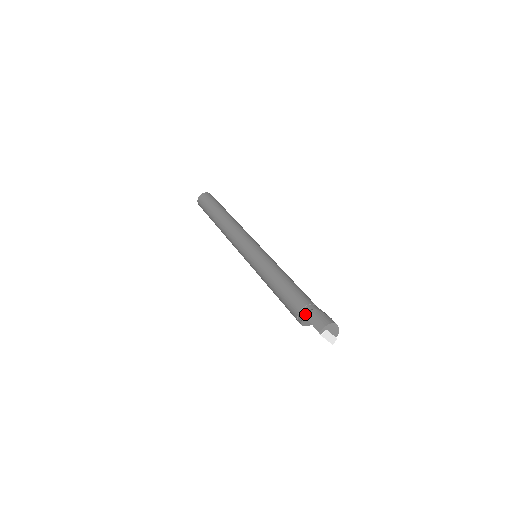
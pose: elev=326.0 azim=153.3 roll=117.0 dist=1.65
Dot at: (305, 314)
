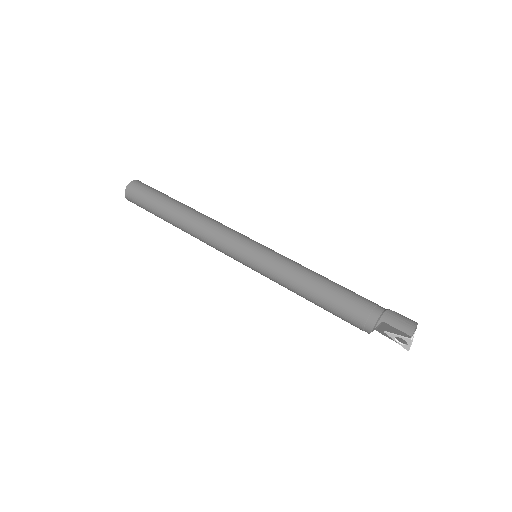
Dot at: (380, 317)
